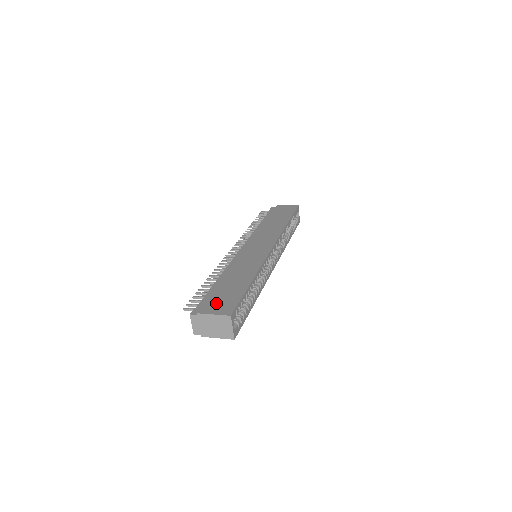
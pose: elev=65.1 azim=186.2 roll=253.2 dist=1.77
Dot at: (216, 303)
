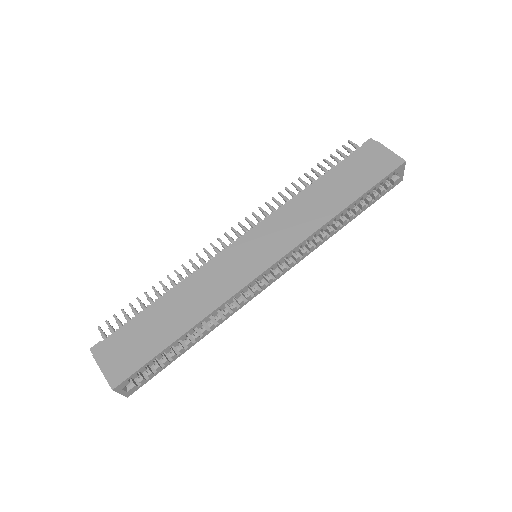
Dot at: (120, 352)
